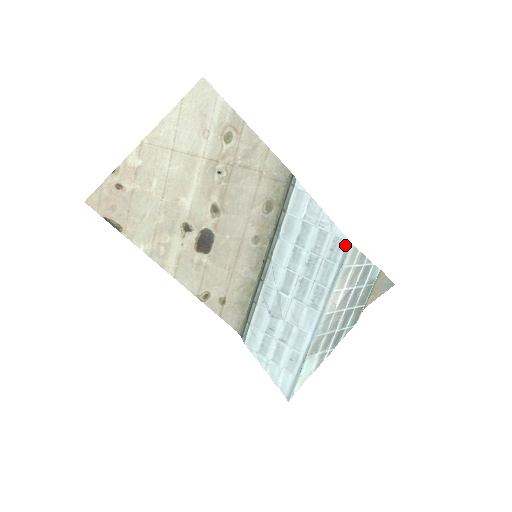
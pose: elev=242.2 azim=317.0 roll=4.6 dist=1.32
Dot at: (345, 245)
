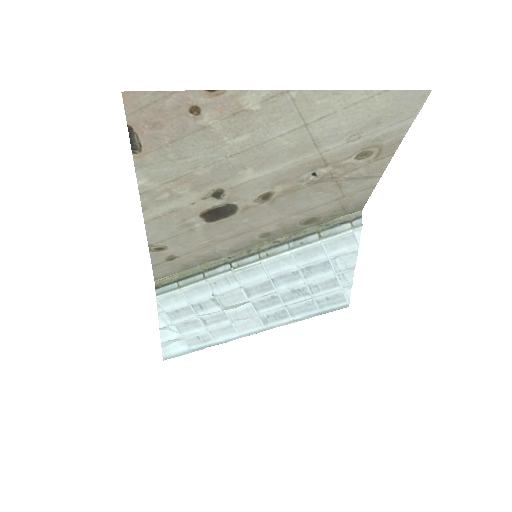
Dot at: (343, 305)
